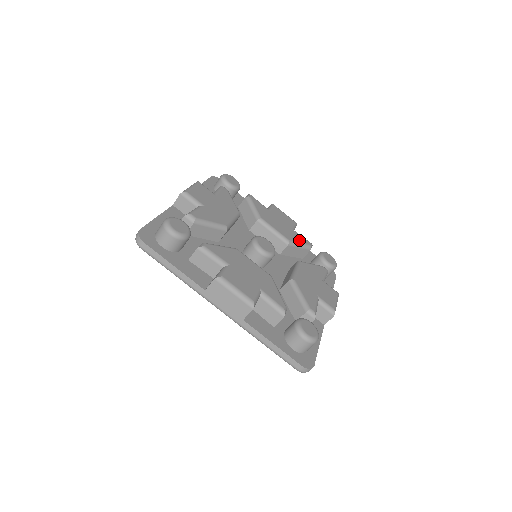
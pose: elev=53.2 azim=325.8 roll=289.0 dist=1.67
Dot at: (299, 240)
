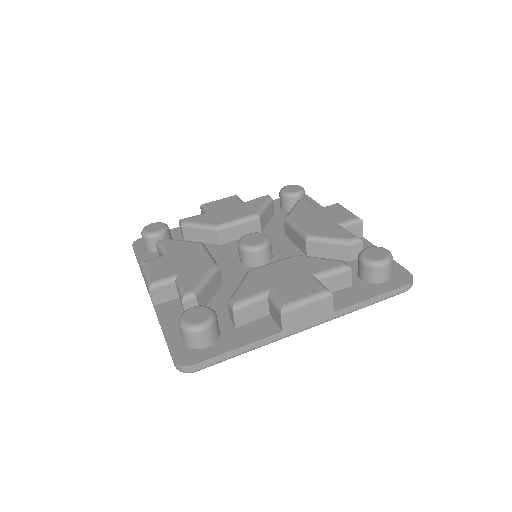
Dot at: (331, 234)
